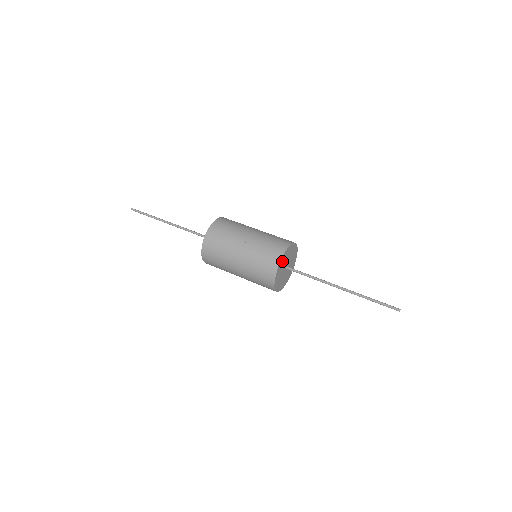
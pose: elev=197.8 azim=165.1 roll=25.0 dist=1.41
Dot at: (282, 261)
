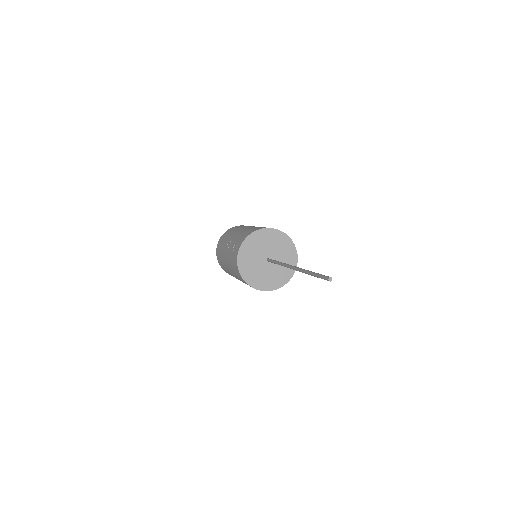
Dot at: (246, 250)
